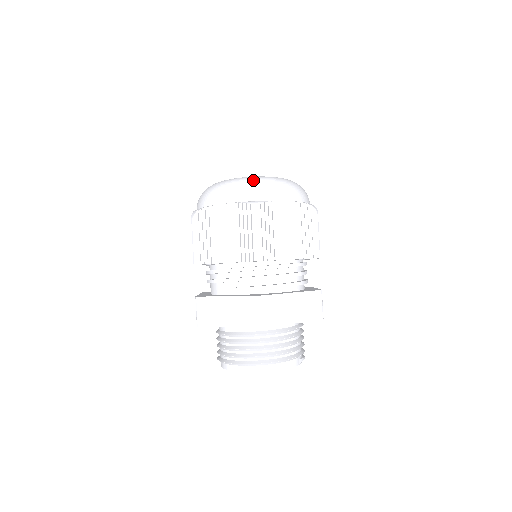
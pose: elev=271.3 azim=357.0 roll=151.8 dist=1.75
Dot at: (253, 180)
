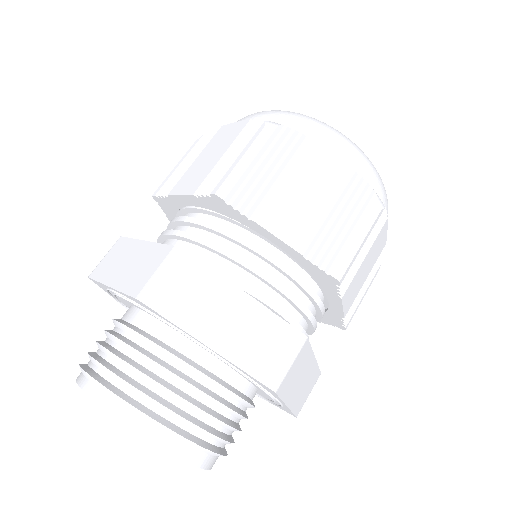
Dot at: occluded
